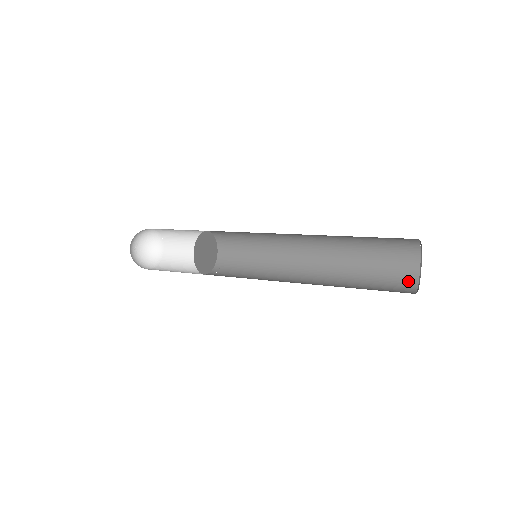
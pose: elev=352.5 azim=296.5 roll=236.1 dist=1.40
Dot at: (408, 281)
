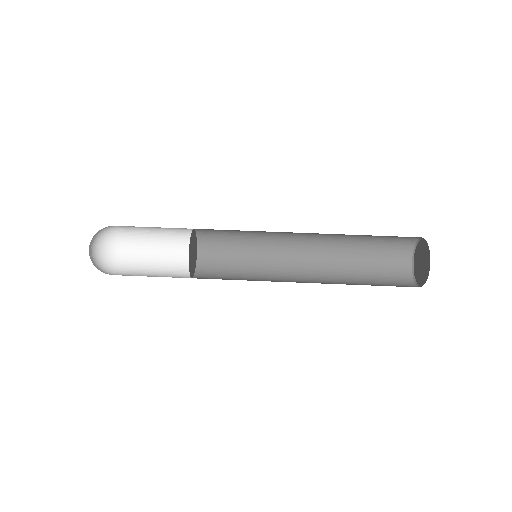
Dot at: (406, 246)
